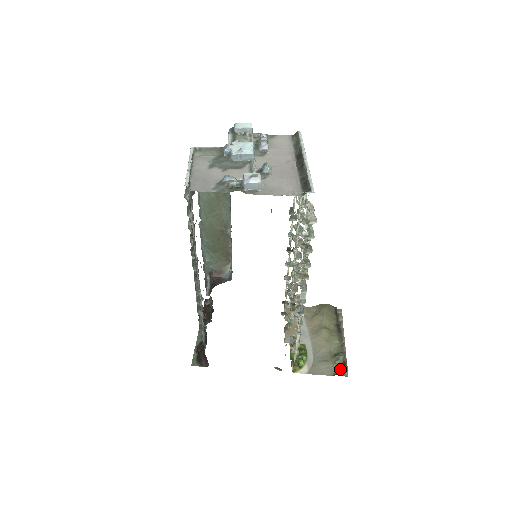
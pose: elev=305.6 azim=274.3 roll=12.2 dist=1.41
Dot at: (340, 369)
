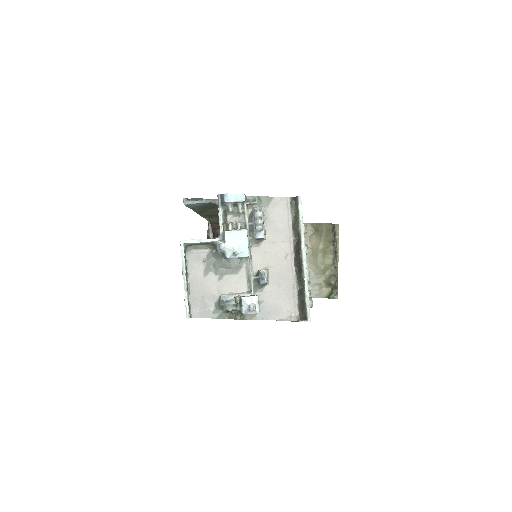
Dot at: (331, 292)
